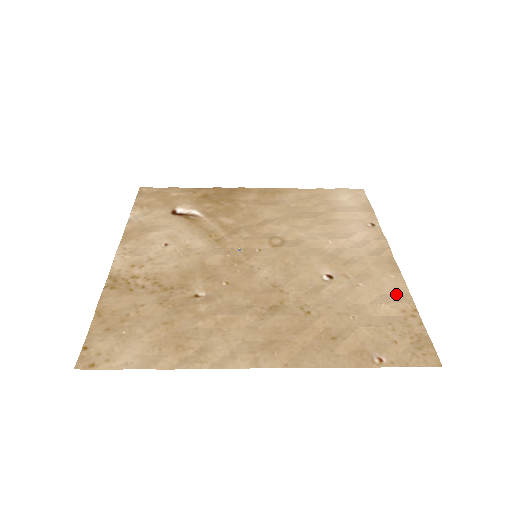
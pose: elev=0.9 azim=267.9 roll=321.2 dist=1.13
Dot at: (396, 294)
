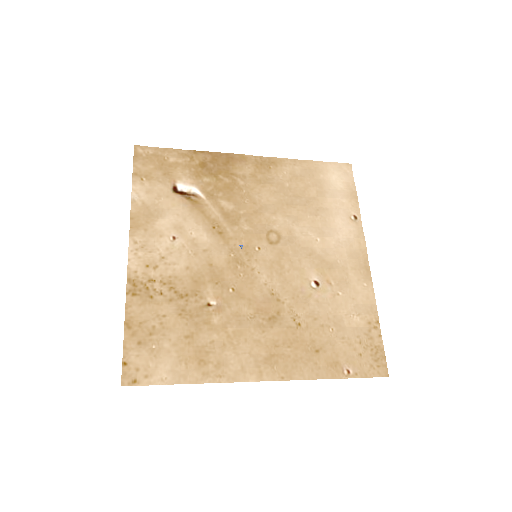
Dot at: (366, 304)
